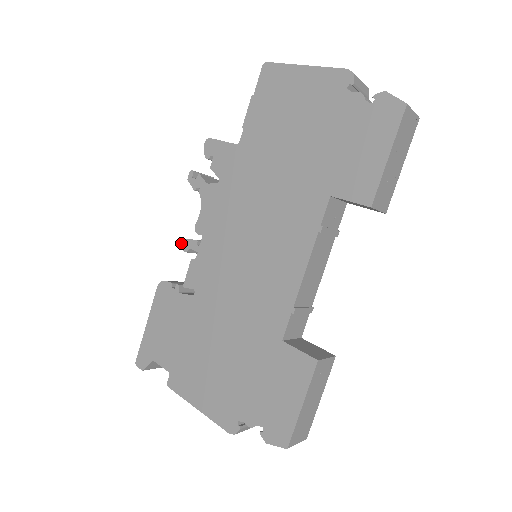
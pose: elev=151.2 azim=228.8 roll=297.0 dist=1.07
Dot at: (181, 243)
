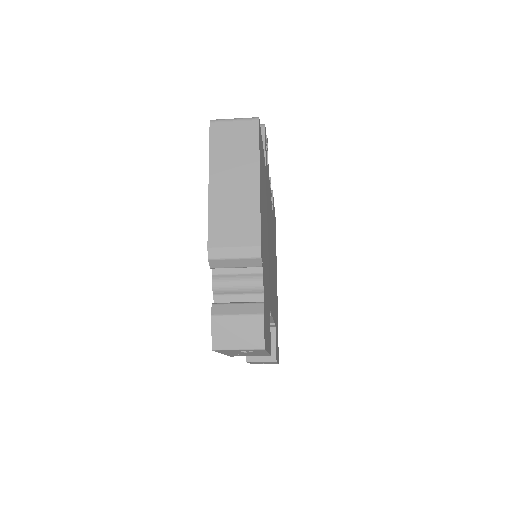
Dot at: occluded
